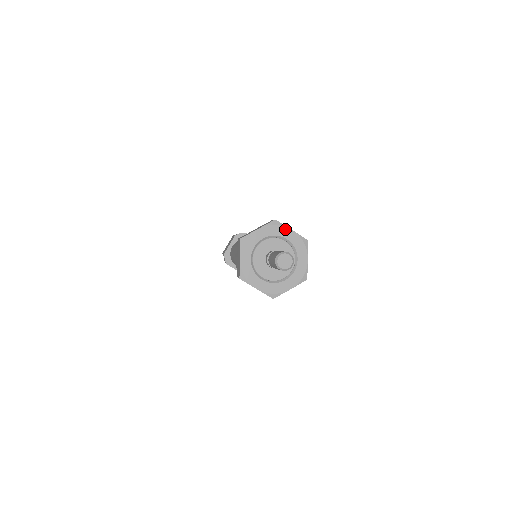
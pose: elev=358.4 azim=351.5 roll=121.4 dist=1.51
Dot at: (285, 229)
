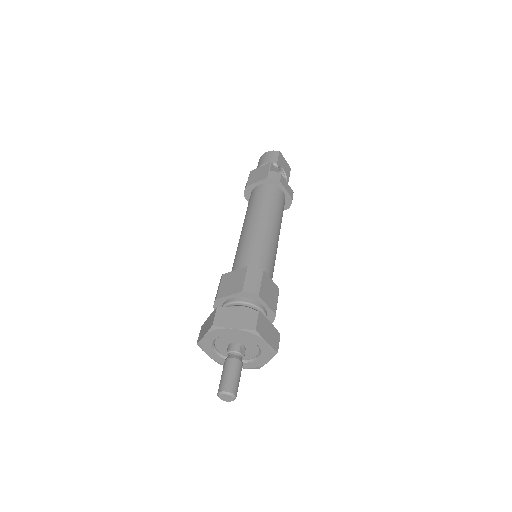
Dot at: (260, 339)
